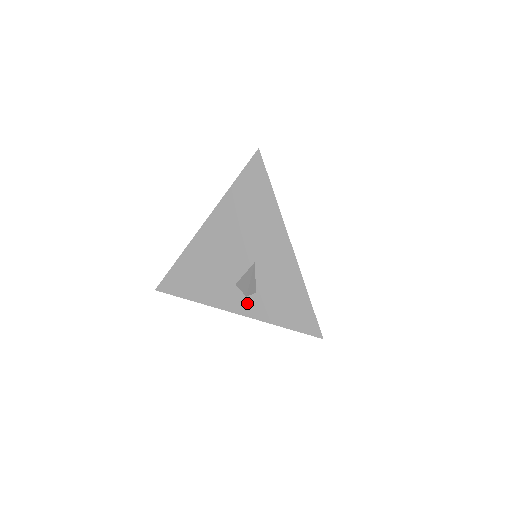
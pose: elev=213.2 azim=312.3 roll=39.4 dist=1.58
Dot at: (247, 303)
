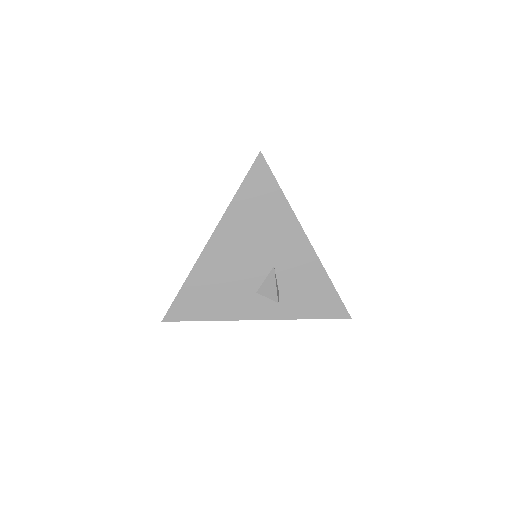
Dot at: (272, 307)
